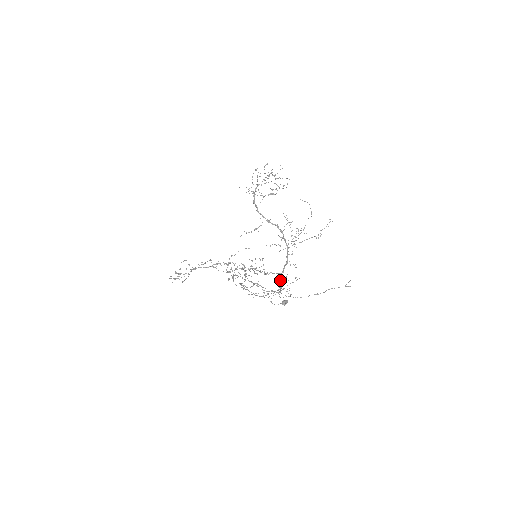
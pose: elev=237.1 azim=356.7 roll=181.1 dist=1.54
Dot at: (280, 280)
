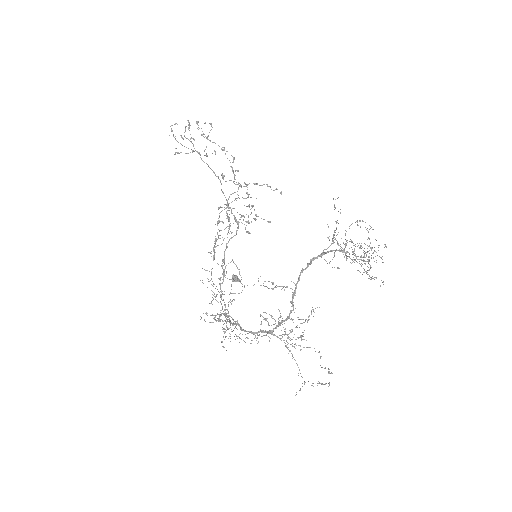
Dot at: (233, 324)
